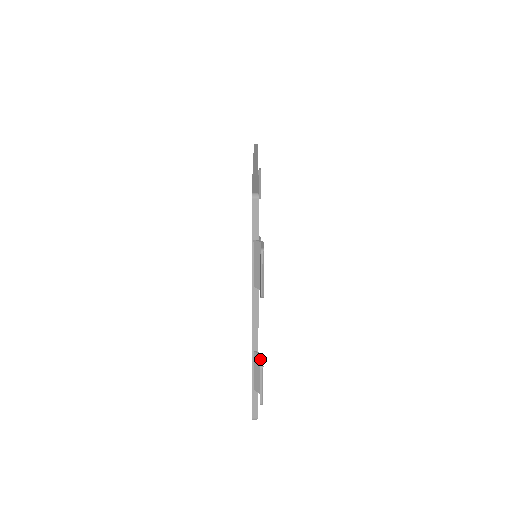
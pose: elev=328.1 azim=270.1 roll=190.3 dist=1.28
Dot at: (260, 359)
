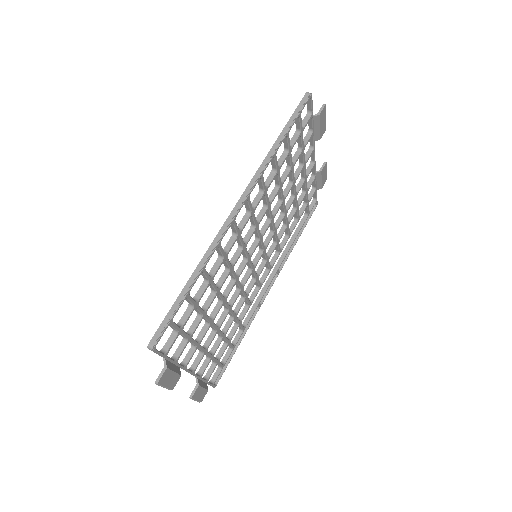
Dot at: occluded
